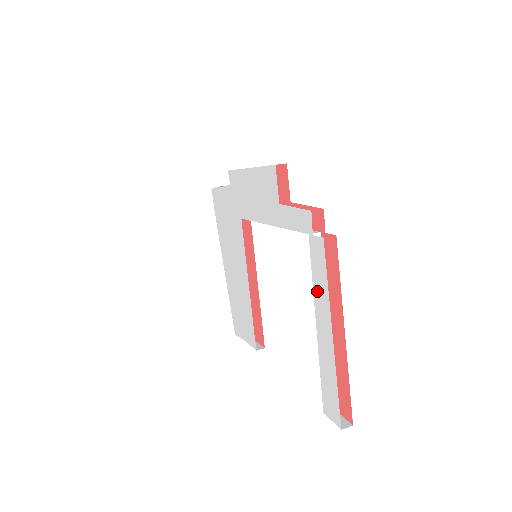
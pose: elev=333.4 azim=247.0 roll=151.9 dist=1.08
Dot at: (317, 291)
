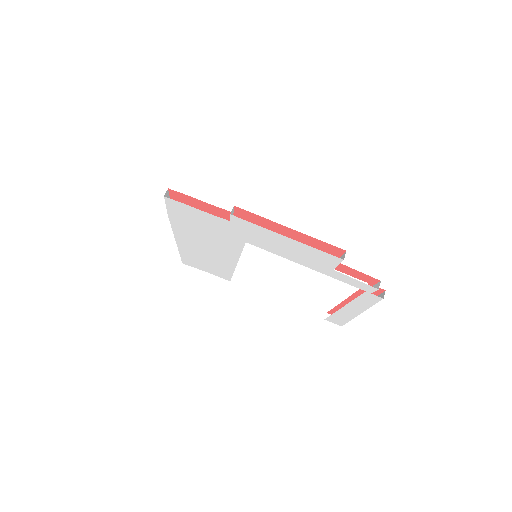
Dot at: (357, 303)
